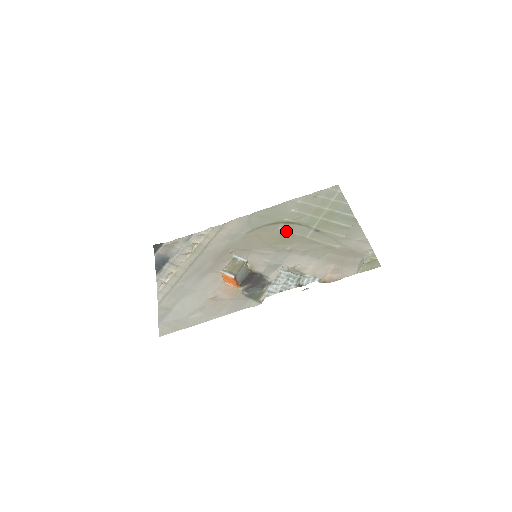
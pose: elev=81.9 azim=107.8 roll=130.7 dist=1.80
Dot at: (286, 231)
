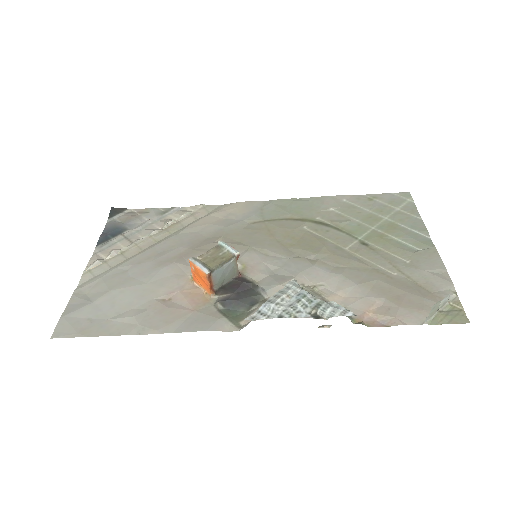
Dot at: (314, 233)
